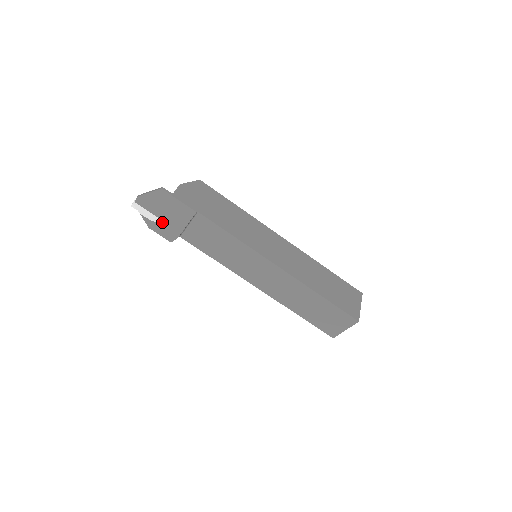
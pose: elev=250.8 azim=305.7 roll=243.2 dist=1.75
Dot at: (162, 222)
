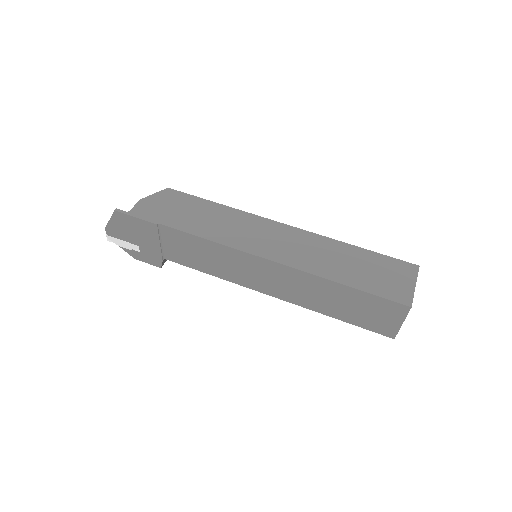
Dot at: (140, 248)
